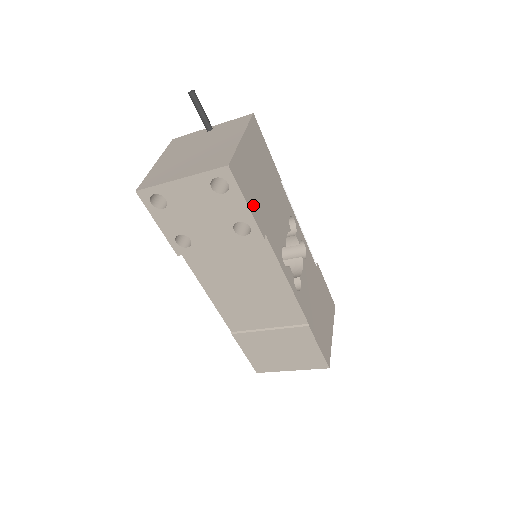
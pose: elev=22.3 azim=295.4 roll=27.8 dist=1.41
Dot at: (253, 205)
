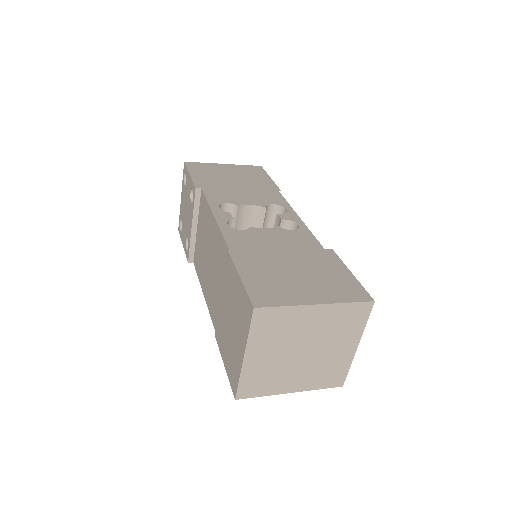
Dot at: (199, 177)
